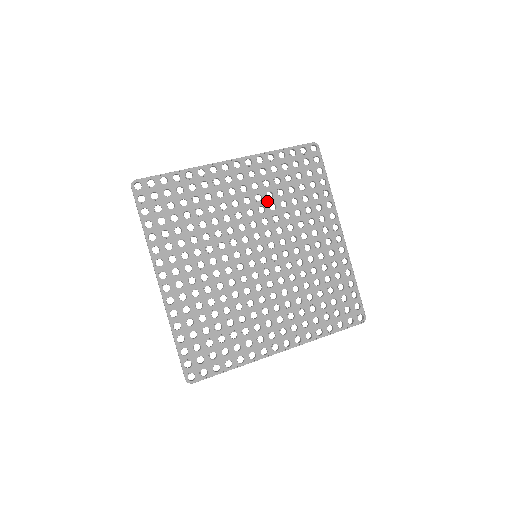
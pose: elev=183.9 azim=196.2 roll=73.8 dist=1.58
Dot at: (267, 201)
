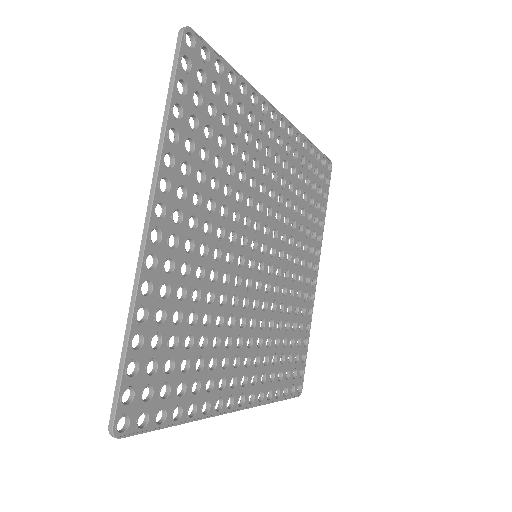
Dot at: (287, 192)
